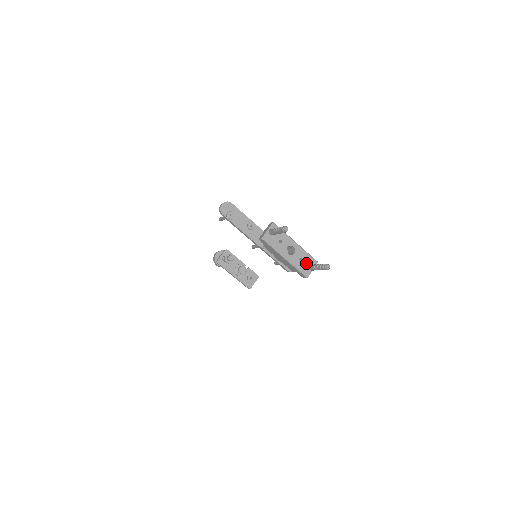
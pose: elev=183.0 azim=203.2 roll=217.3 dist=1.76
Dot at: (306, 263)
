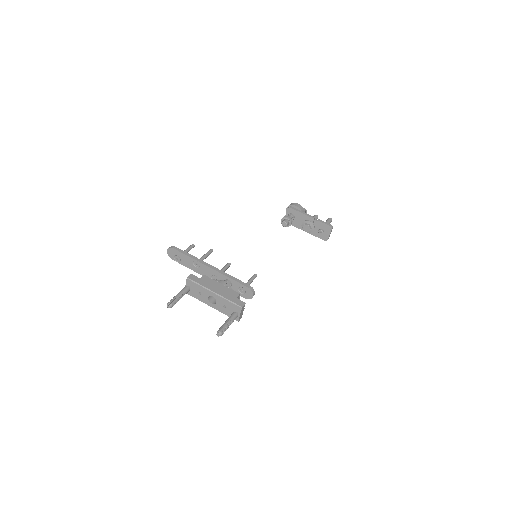
Dot at: (231, 309)
